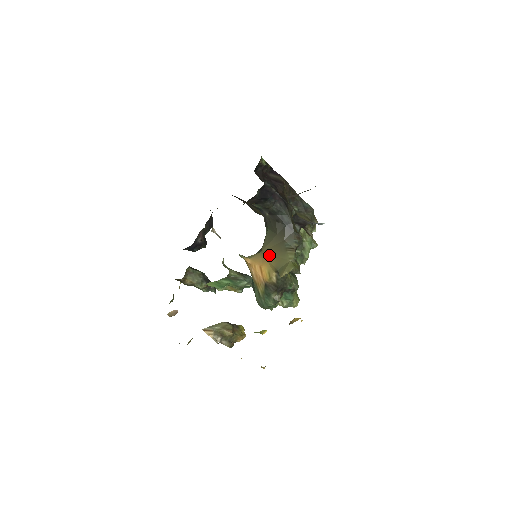
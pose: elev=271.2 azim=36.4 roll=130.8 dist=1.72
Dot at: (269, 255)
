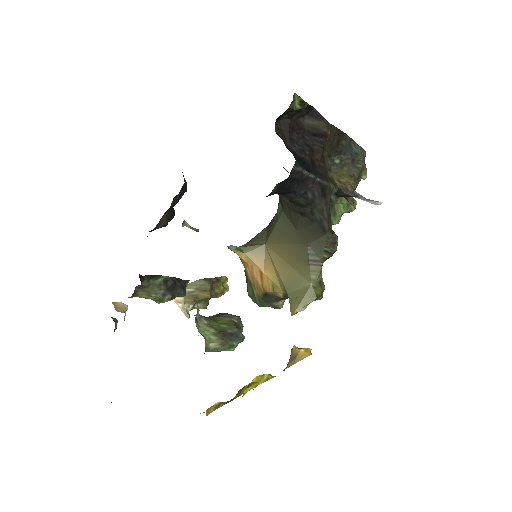
Dot at: (278, 257)
